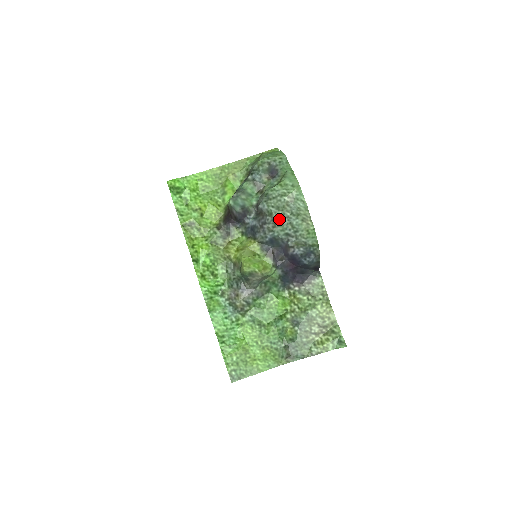
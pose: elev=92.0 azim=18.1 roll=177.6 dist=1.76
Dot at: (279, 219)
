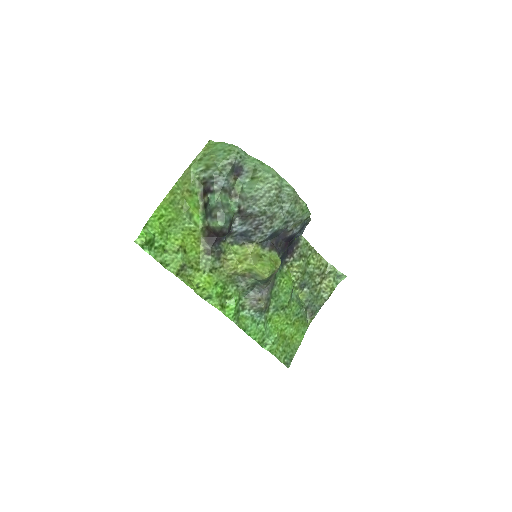
Dot at: (274, 213)
